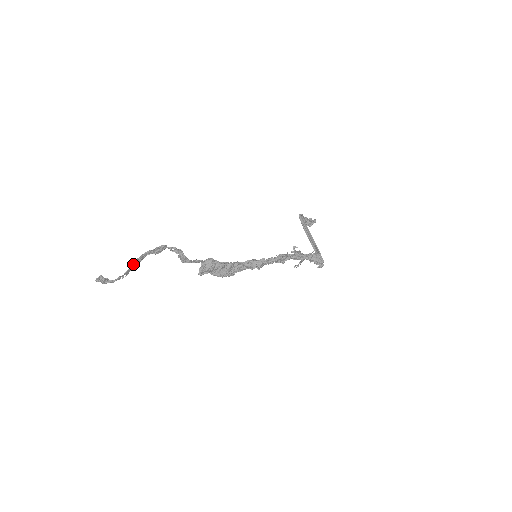
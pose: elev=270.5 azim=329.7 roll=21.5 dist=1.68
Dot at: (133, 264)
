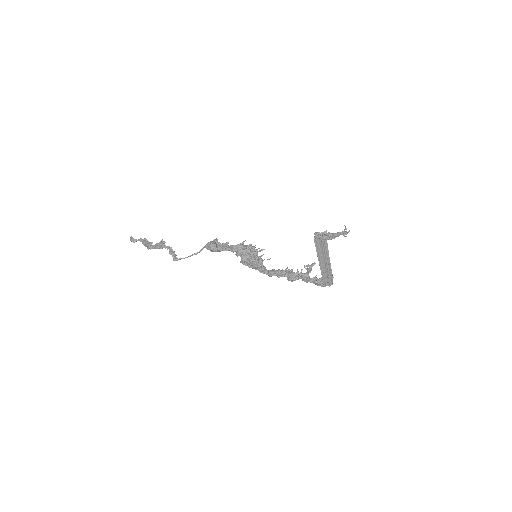
Dot at: (146, 245)
